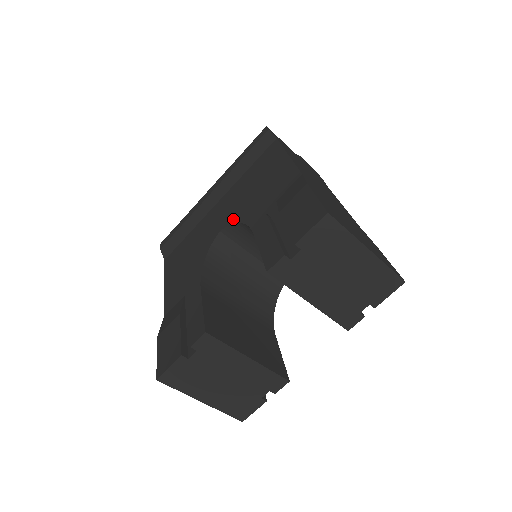
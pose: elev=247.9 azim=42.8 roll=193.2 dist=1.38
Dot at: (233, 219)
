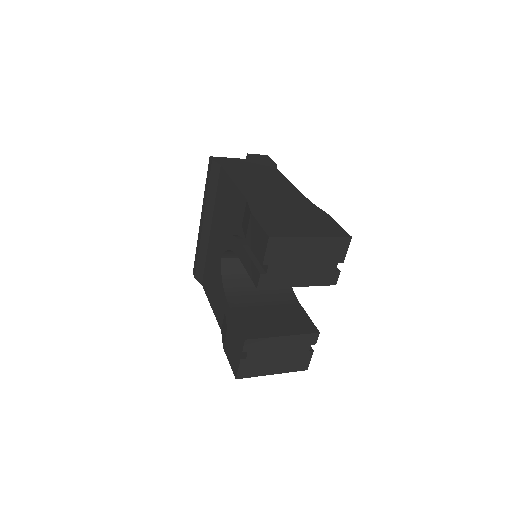
Dot at: (224, 247)
